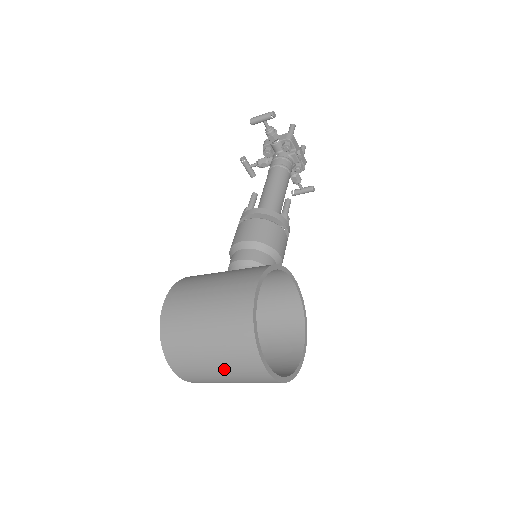
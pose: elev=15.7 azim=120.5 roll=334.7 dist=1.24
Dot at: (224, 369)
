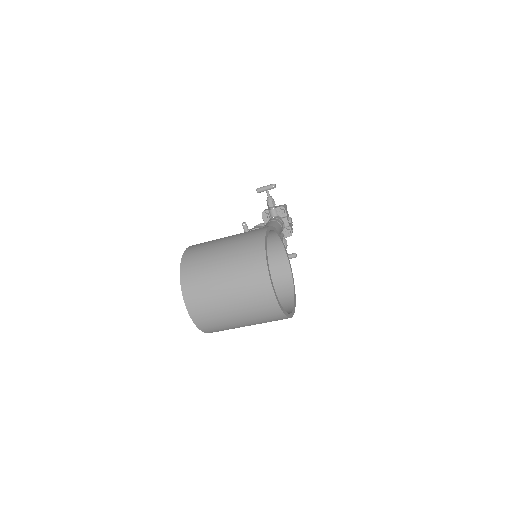
Dot at: (233, 287)
